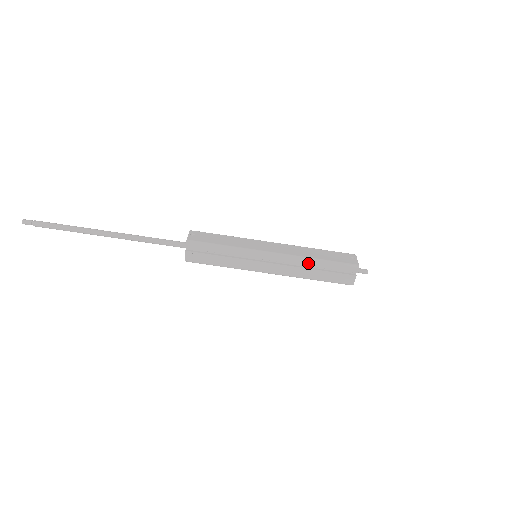
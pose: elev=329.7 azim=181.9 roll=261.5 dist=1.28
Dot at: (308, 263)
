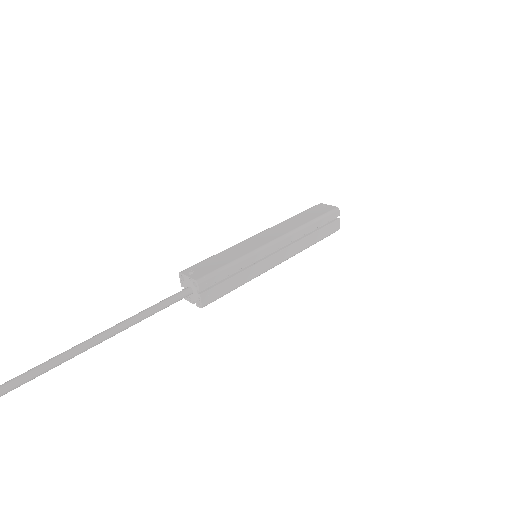
Dot at: (305, 230)
